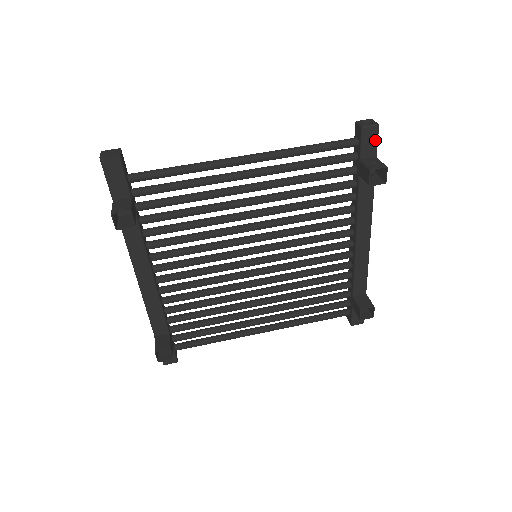
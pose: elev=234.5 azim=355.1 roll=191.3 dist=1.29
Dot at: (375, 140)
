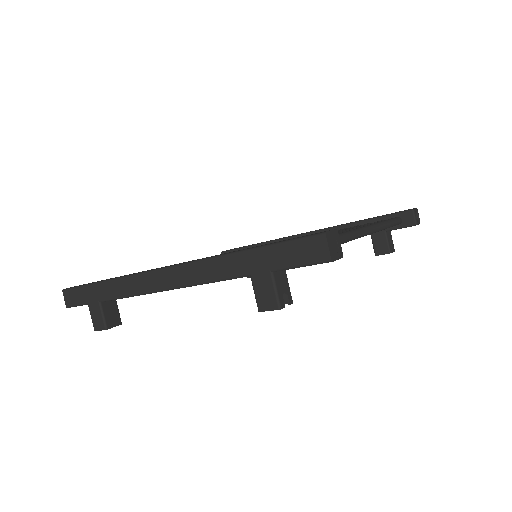
Dot at: occluded
